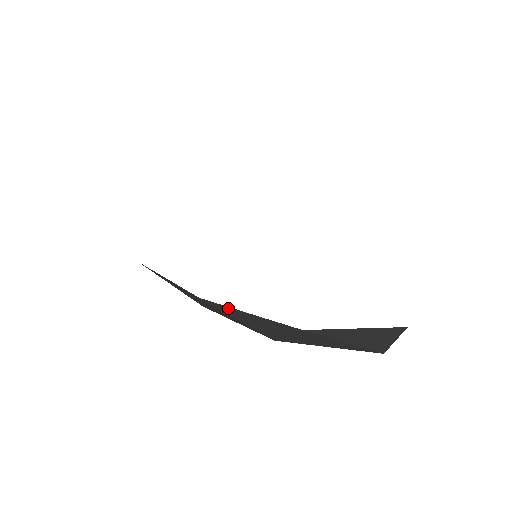
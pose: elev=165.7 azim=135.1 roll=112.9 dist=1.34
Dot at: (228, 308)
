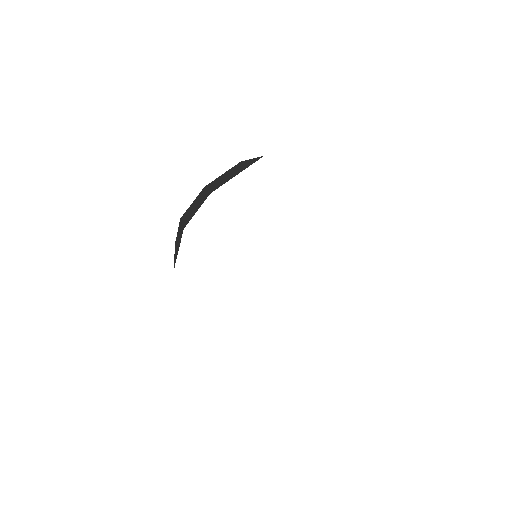
Dot at: occluded
